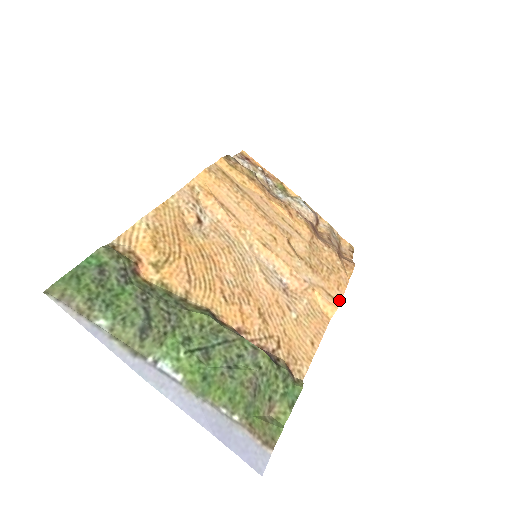
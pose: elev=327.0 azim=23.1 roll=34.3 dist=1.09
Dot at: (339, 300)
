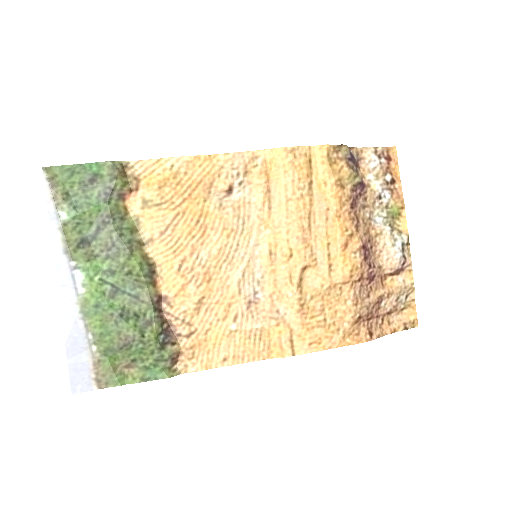
Dot at: (297, 353)
